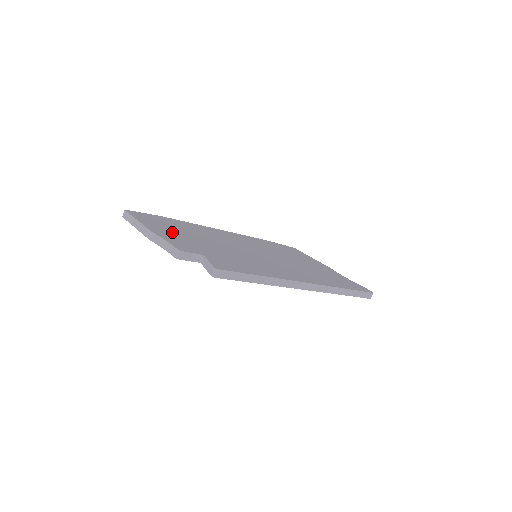
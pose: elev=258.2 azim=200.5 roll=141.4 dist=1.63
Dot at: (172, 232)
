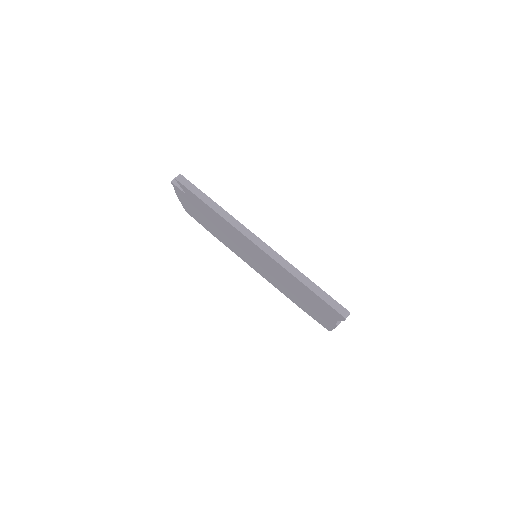
Dot at: occluded
